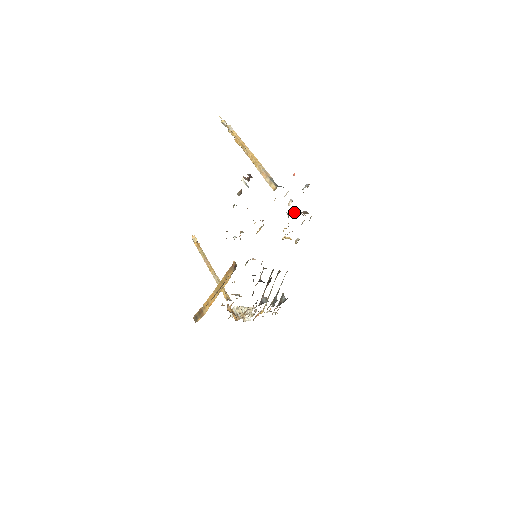
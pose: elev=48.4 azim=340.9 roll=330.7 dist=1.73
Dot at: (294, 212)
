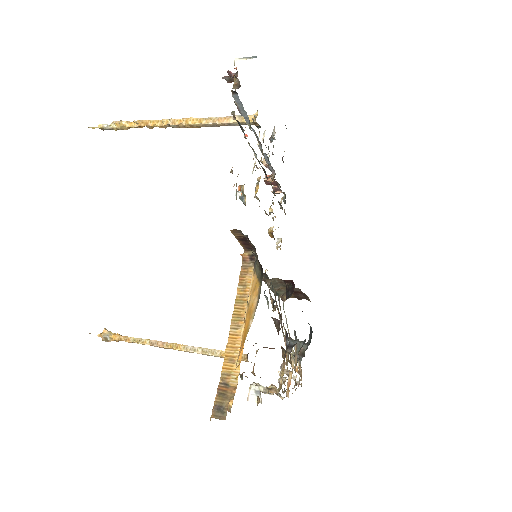
Dot at: (275, 173)
